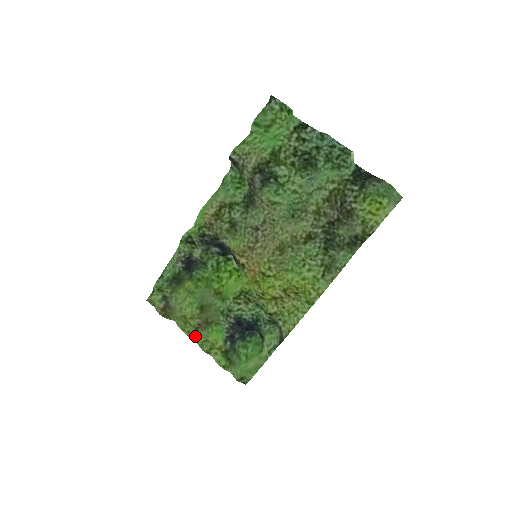
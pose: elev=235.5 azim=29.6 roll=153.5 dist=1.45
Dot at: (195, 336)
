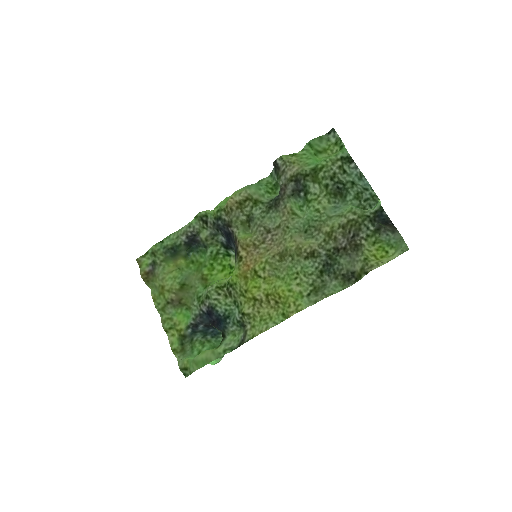
Dot at: (162, 310)
